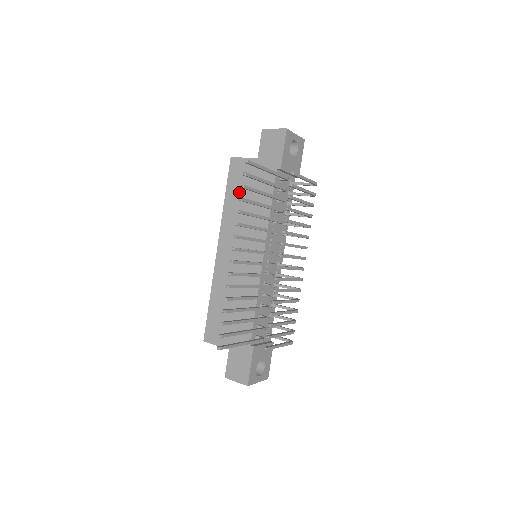
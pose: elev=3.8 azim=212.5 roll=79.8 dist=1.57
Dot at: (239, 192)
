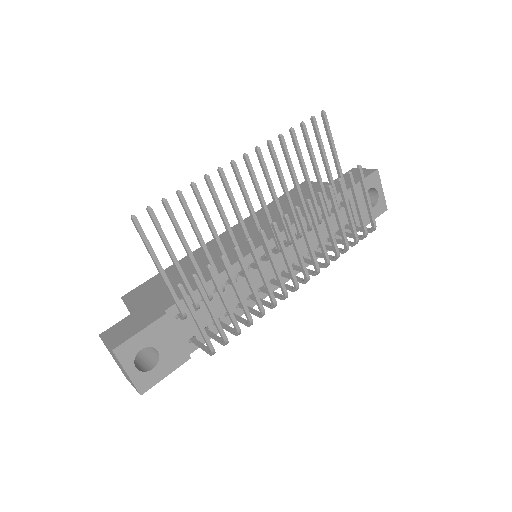
Dot at: occluded
